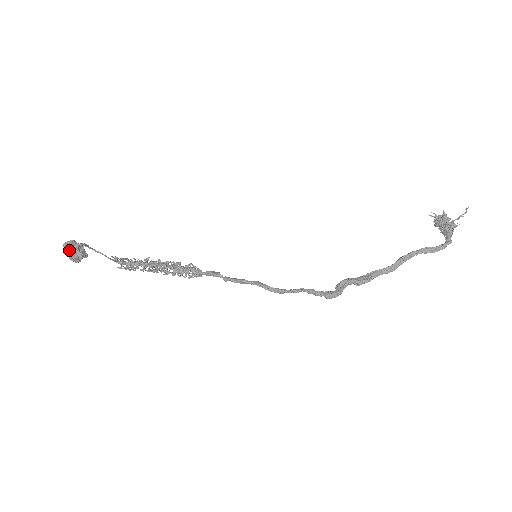
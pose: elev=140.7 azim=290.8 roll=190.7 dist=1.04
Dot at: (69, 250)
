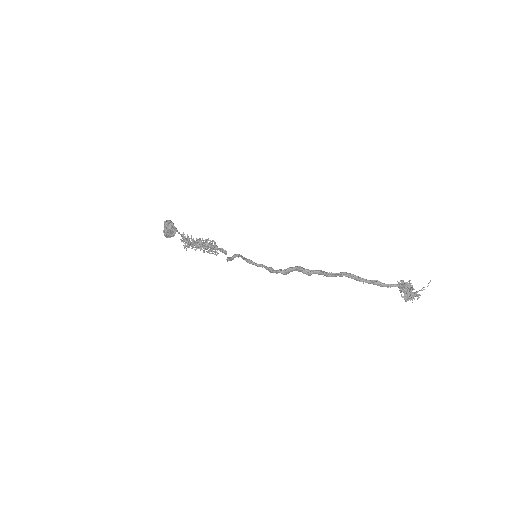
Dot at: (167, 221)
